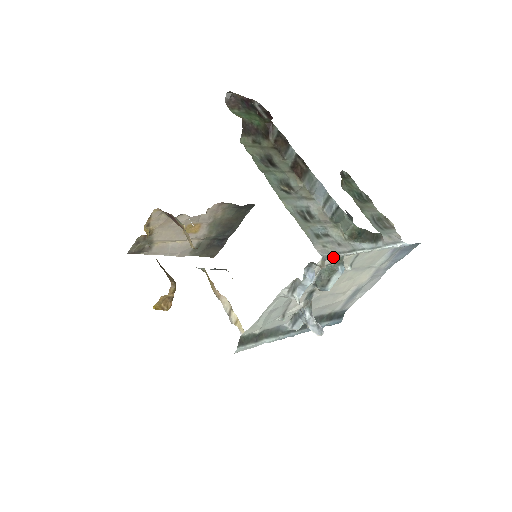
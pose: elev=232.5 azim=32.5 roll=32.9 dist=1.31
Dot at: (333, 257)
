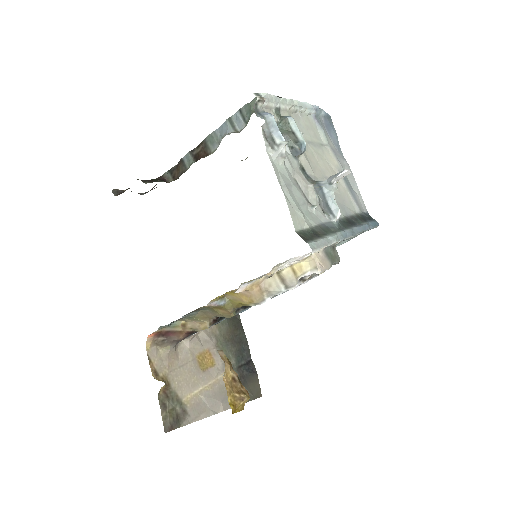
Dot at: (264, 95)
